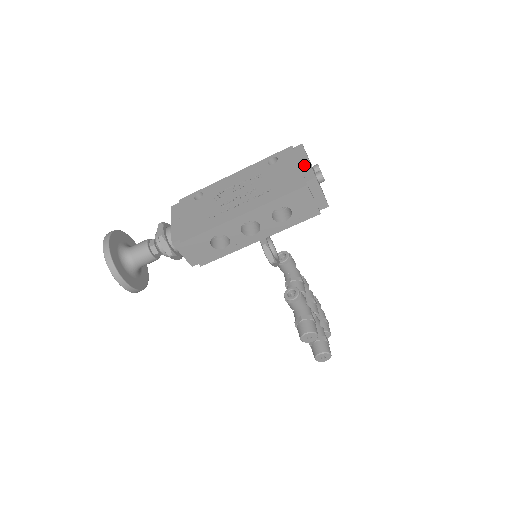
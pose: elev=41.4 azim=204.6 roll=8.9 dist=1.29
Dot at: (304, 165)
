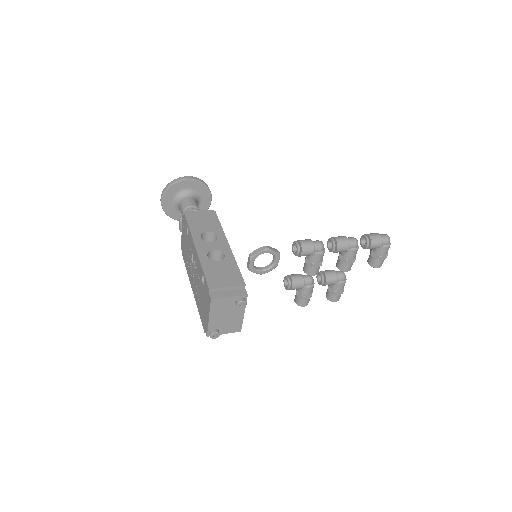
Dot at: (207, 318)
